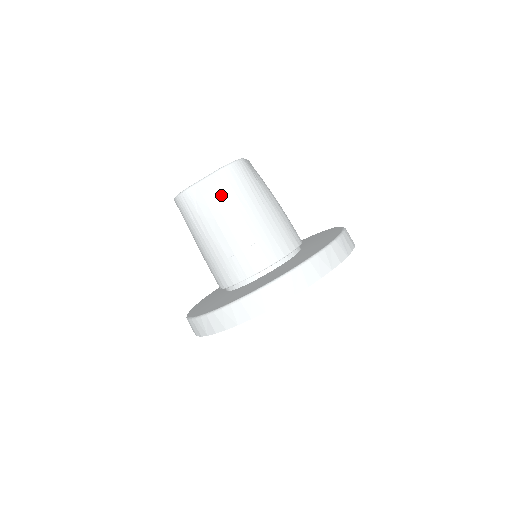
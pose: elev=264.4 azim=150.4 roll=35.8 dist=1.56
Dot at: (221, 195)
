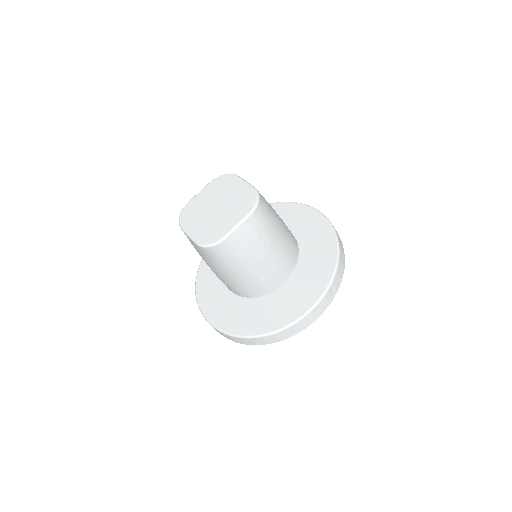
Dot at: (200, 253)
